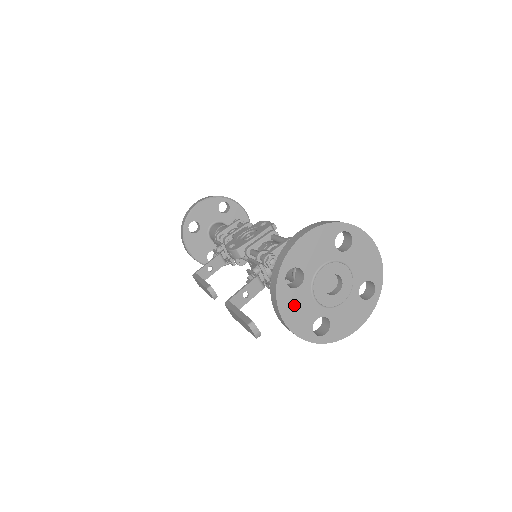
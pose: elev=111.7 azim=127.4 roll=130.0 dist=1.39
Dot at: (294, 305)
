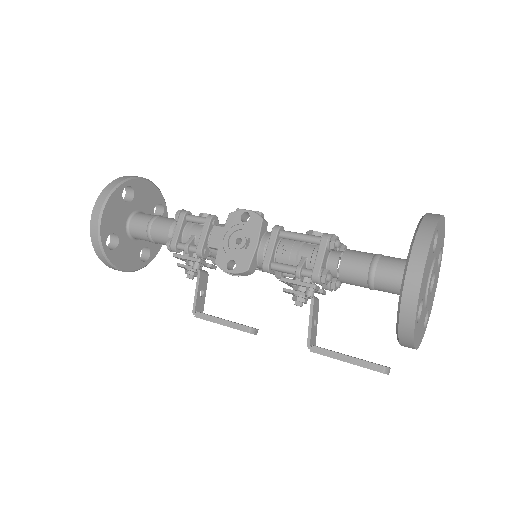
Dot at: (419, 330)
